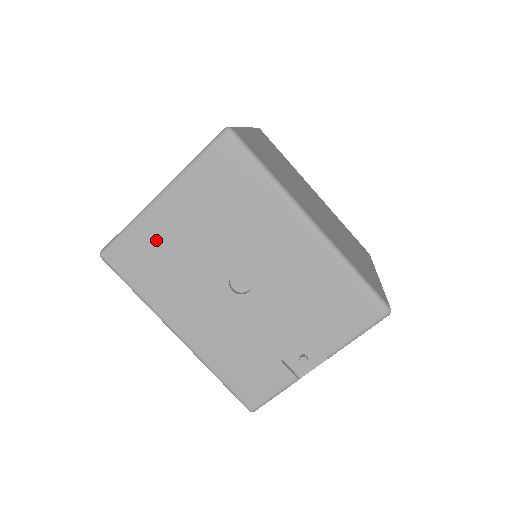
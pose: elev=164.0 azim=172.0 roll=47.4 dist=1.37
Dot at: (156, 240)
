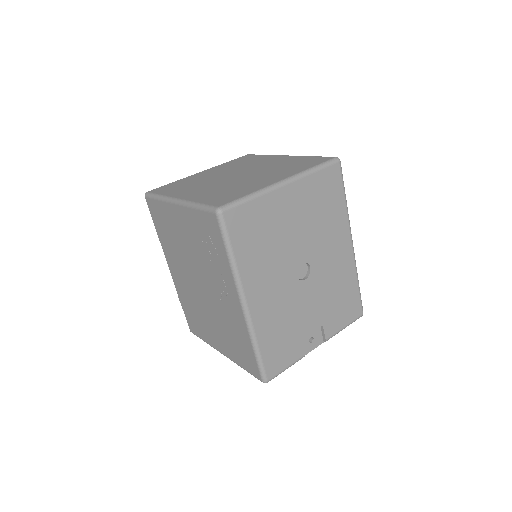
Dot at: (268, 216)
